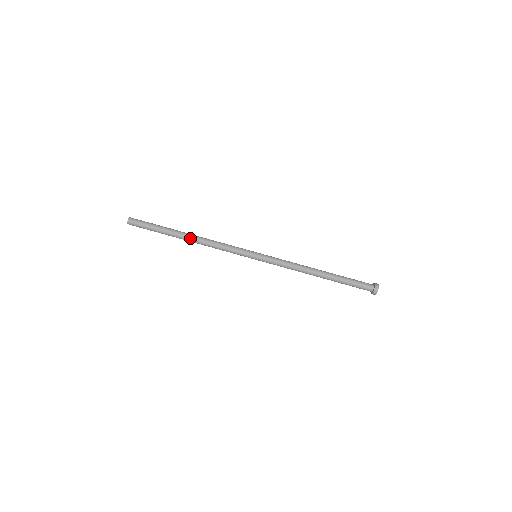
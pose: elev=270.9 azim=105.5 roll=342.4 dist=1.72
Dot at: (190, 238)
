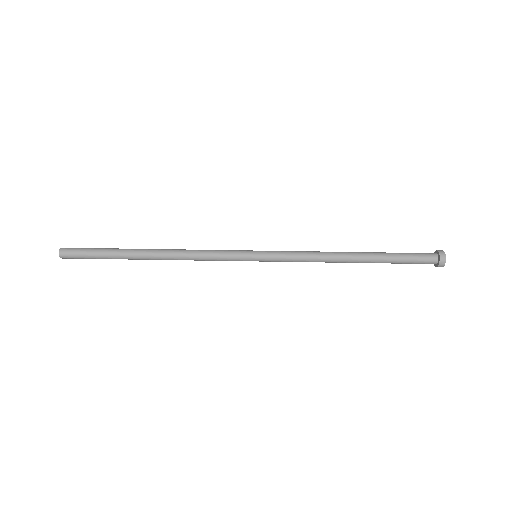
Dot at: (154, 256)
